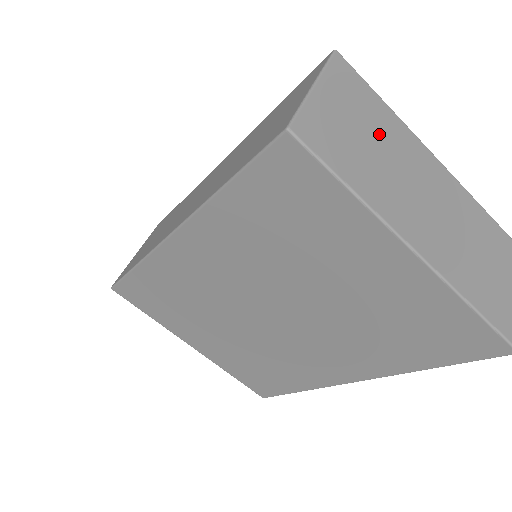
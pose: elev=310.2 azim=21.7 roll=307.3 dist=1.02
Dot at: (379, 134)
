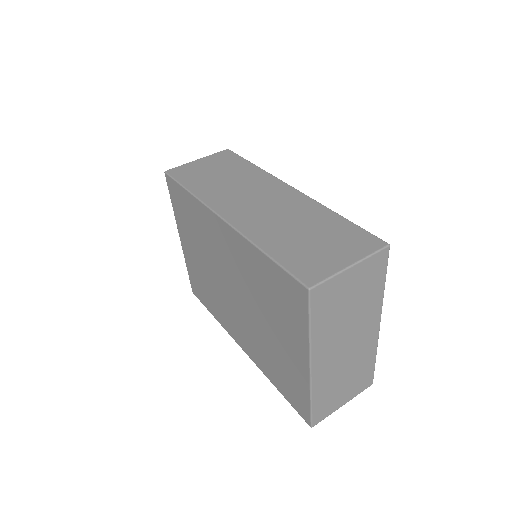
Dot at: (360, 303)
